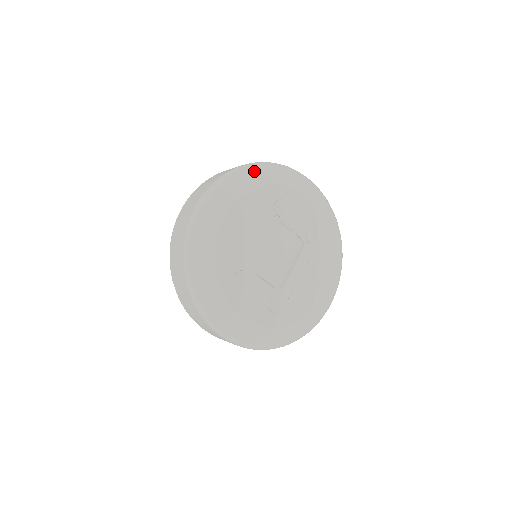
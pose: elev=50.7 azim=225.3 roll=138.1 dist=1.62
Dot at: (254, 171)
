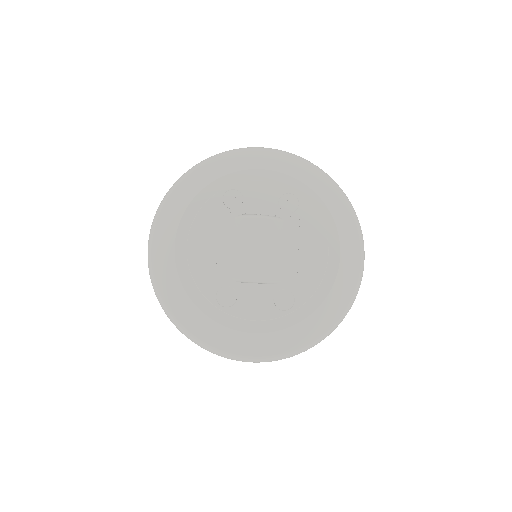
Dot at: (185, 182)
